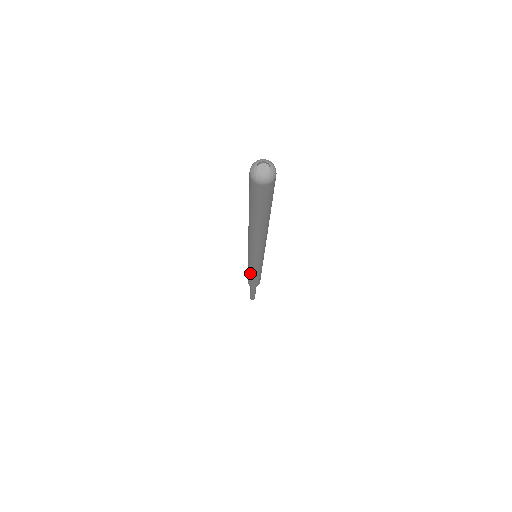
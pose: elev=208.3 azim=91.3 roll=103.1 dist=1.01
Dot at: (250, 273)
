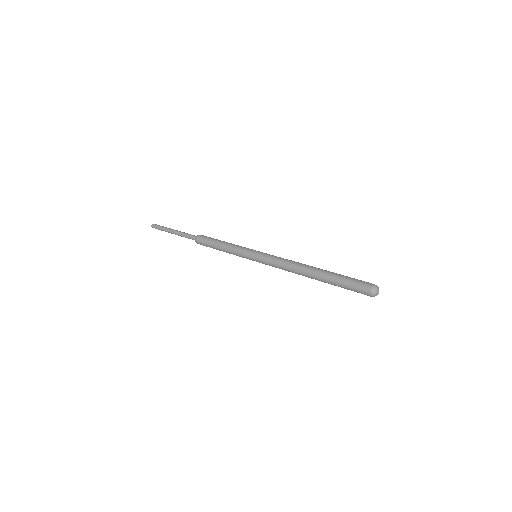
Dot at: (228, 252)
